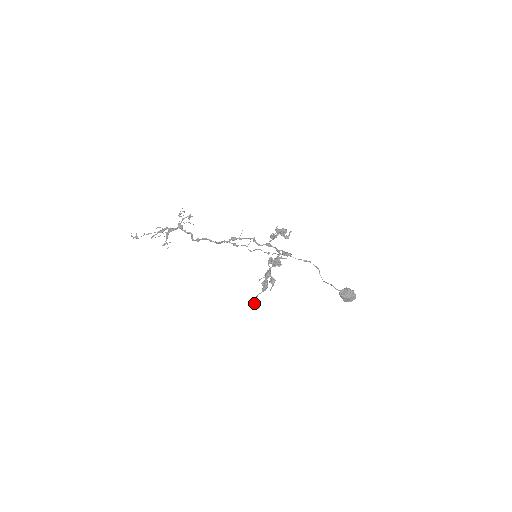
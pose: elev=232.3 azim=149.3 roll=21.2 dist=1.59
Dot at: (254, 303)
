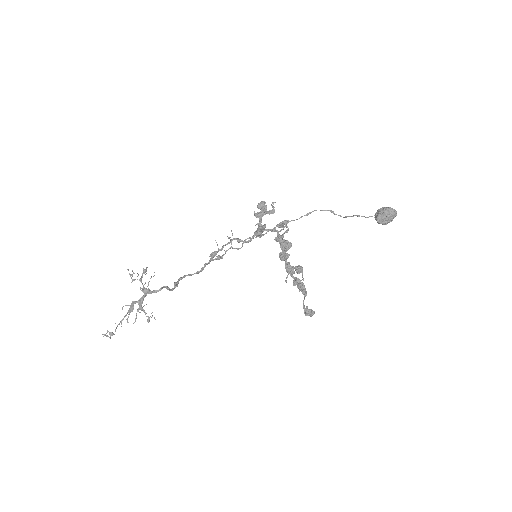
Dot at: (306, 313)
